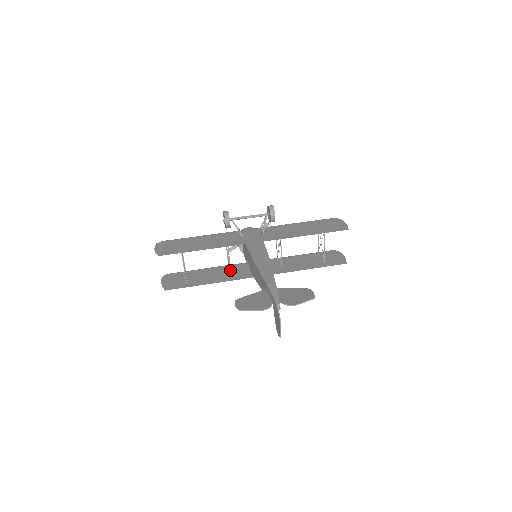
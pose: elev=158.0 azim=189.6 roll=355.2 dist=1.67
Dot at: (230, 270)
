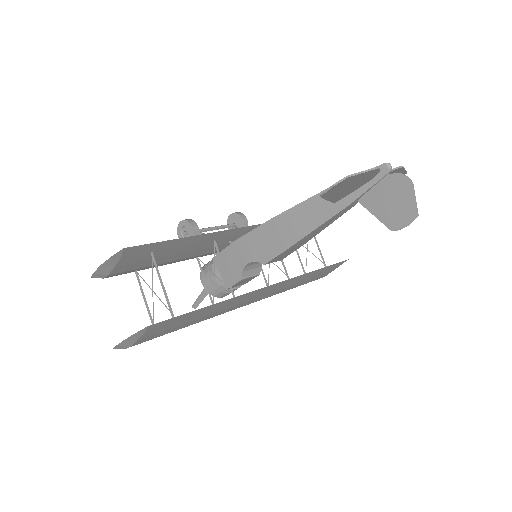
Dot at: (230, 287)
